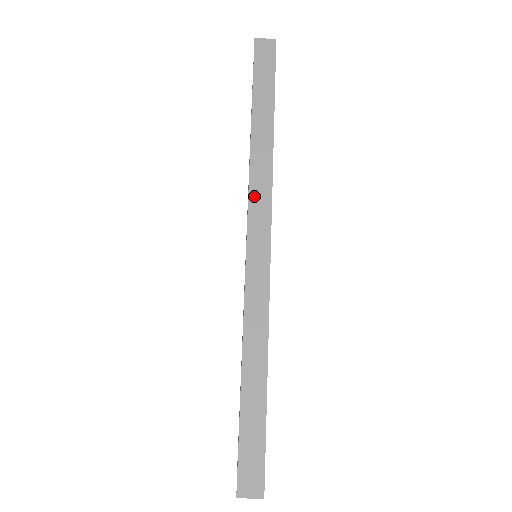
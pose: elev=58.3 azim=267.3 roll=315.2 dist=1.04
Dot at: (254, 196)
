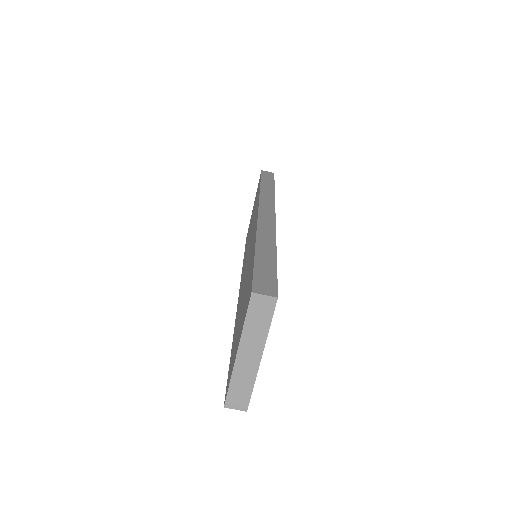
Dot at: (263, 201)
